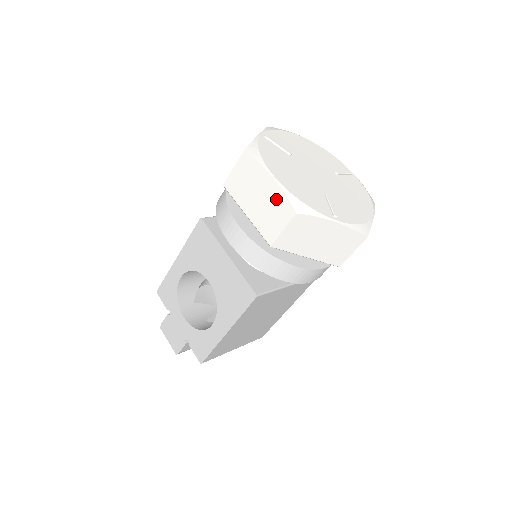
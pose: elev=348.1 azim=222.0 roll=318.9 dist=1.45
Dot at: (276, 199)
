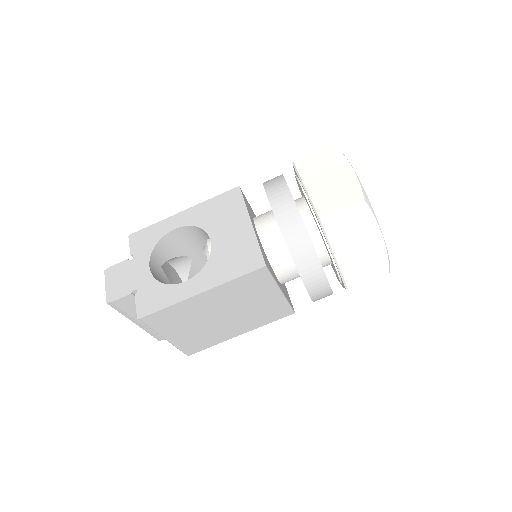
Dot at: (348, 184)
